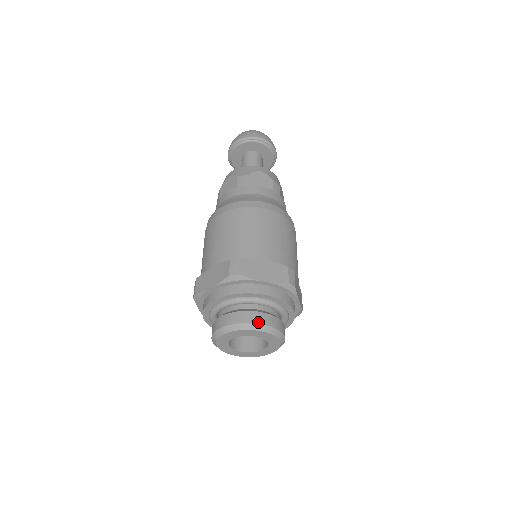
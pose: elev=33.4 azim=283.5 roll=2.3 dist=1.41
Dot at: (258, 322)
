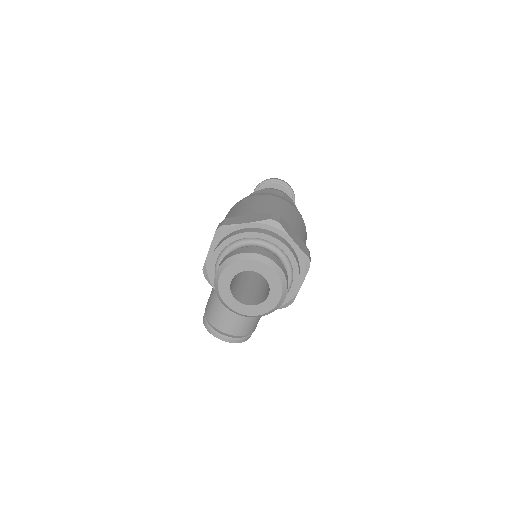
Dot at: (279, 265)
